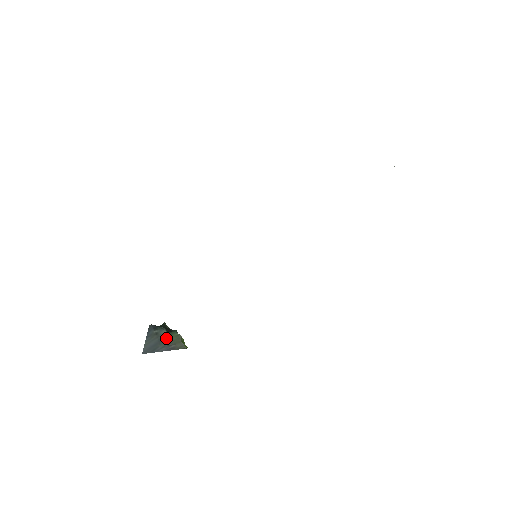
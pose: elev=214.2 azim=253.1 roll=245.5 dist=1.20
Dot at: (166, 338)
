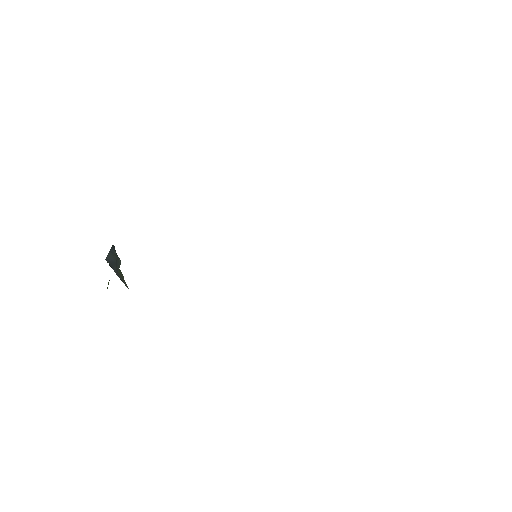
Dot at: occluded
